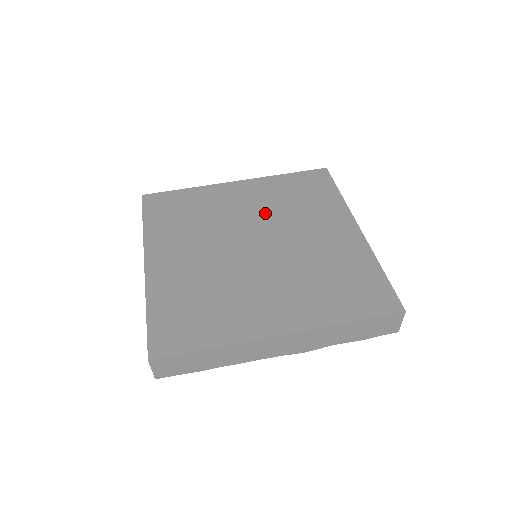
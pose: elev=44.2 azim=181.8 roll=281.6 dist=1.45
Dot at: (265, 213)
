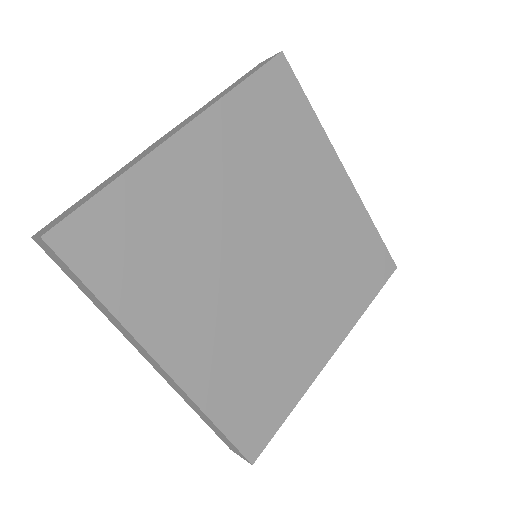
Dot at: (253, 191)
